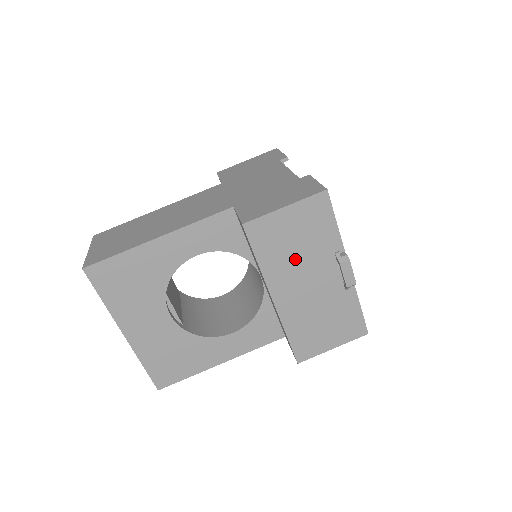
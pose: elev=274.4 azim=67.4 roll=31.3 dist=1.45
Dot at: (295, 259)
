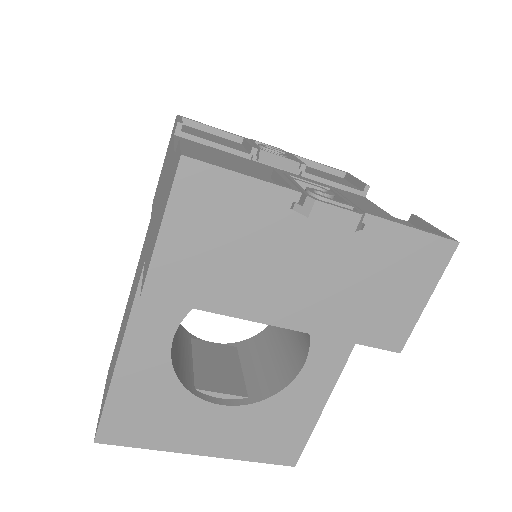
Dot at: (250, 265)
